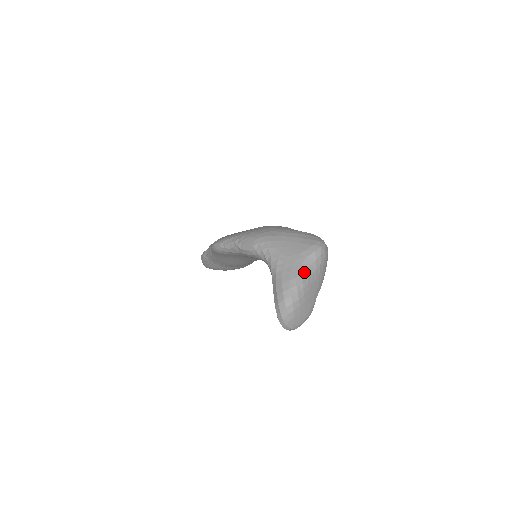
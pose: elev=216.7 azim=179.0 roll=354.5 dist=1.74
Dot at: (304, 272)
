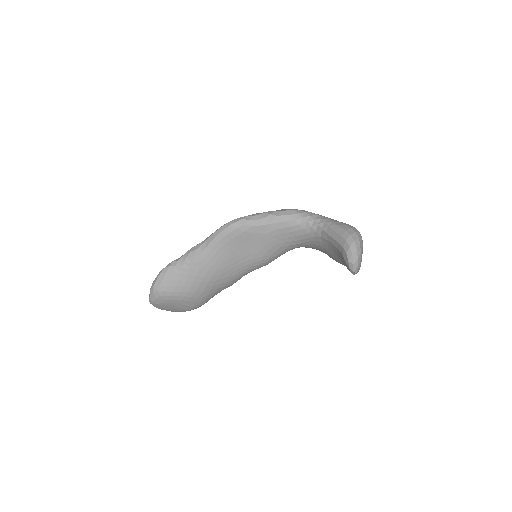
Dot at: occluded
